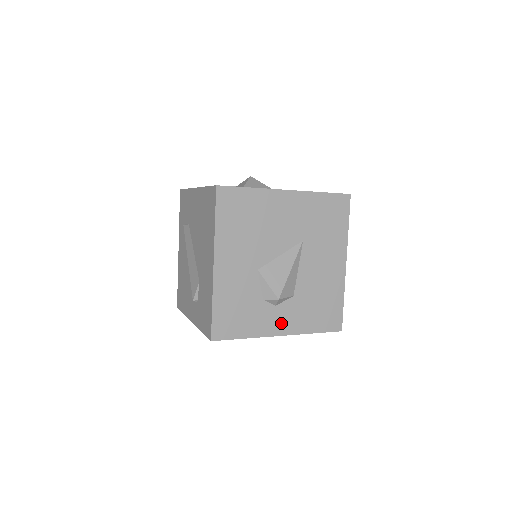
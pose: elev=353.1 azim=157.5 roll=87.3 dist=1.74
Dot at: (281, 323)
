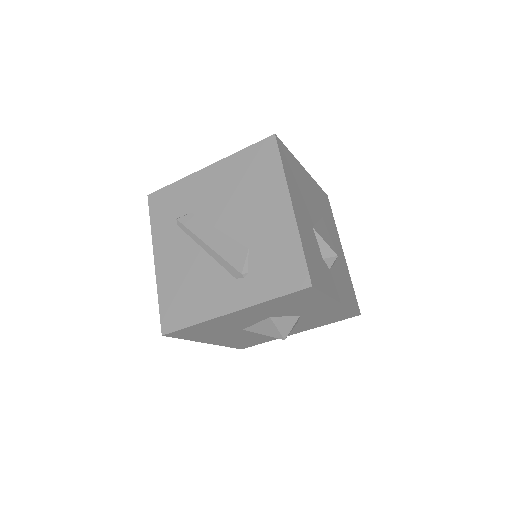
Dot at: (336, 289)
